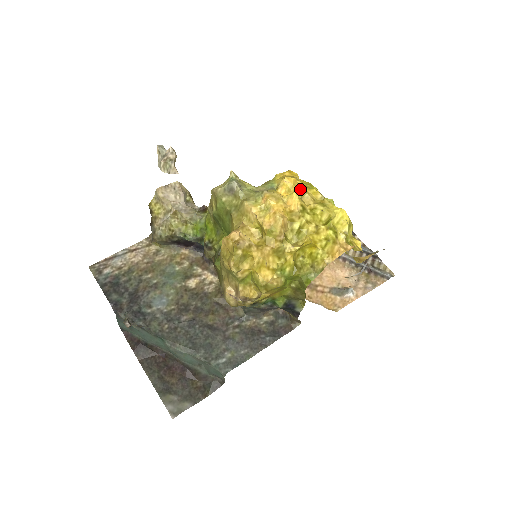
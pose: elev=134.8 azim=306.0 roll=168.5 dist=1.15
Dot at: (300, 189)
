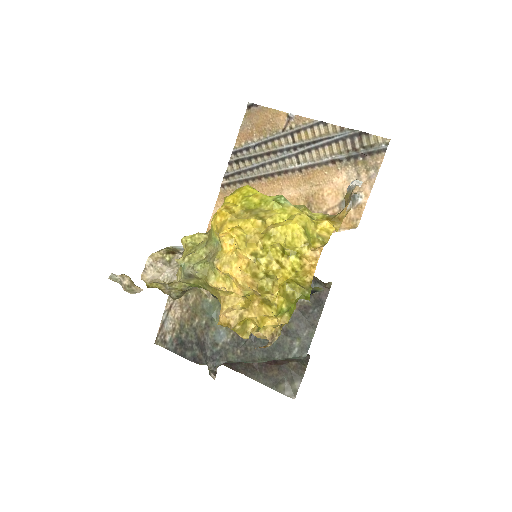
Dot at: (239, 241)
